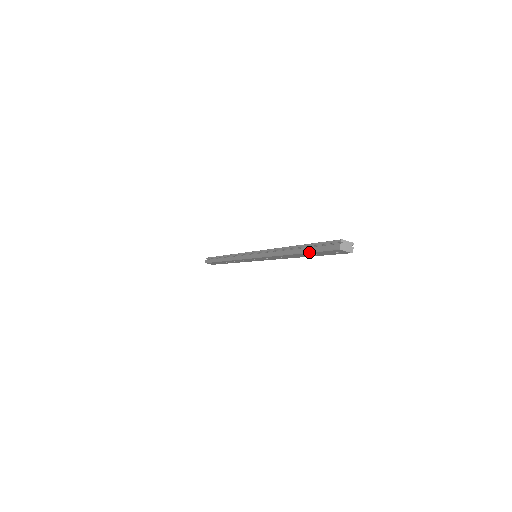
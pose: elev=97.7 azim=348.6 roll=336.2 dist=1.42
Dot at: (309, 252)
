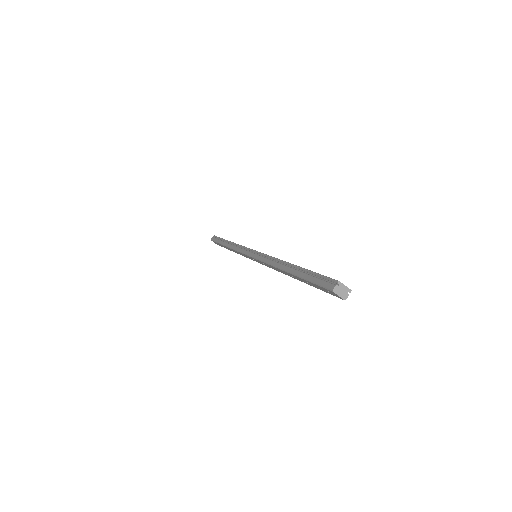
Dot at: (303, 278)
